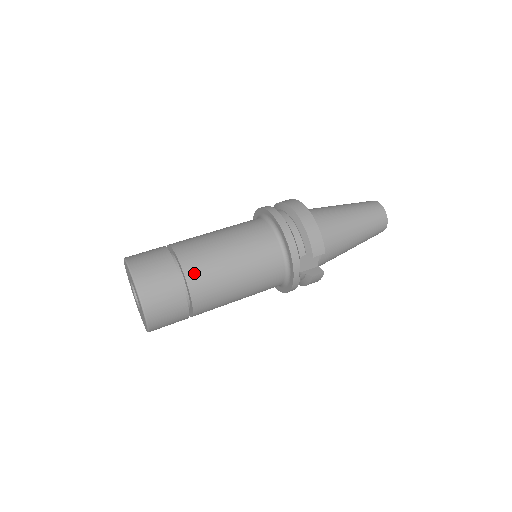
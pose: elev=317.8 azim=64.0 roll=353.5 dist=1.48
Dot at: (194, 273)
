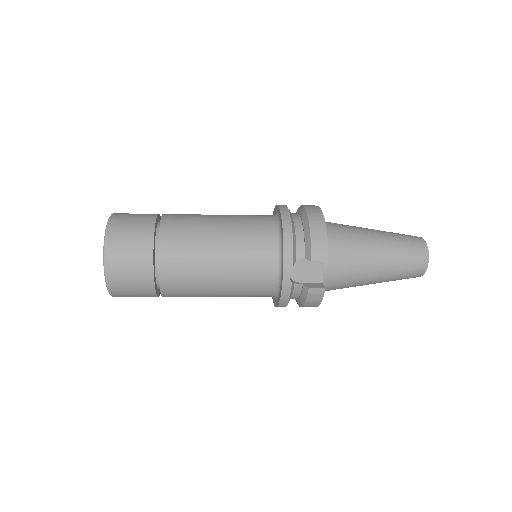
Dot at: (170, 238)
